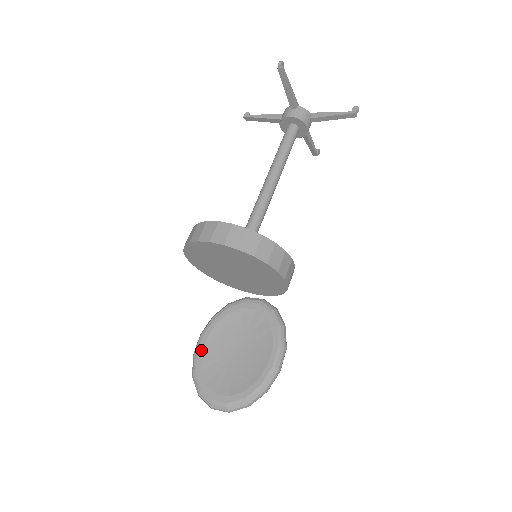
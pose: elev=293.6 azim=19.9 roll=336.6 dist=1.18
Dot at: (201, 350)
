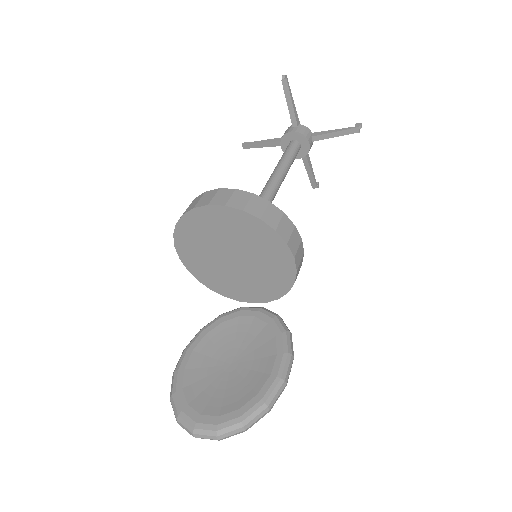
Dot at: (184, 365)
